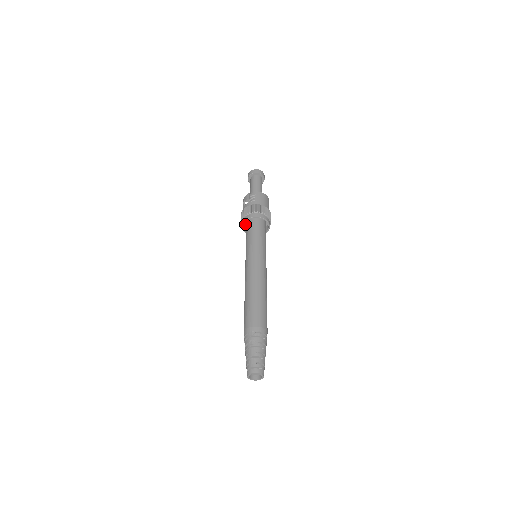
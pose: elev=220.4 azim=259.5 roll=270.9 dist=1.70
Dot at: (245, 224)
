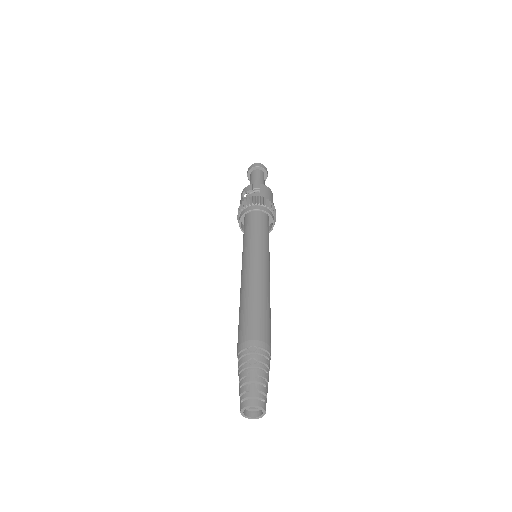
Dot at: (242, 219)
